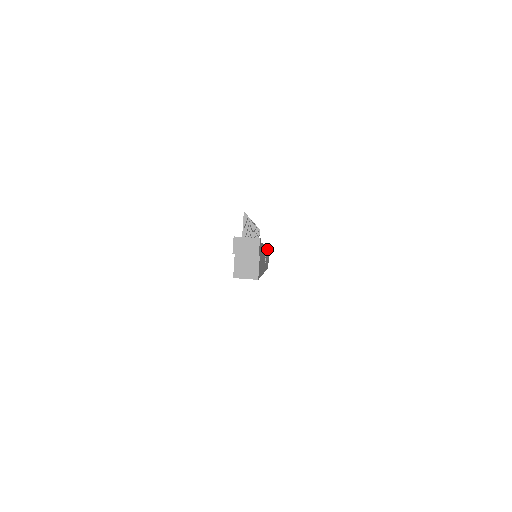
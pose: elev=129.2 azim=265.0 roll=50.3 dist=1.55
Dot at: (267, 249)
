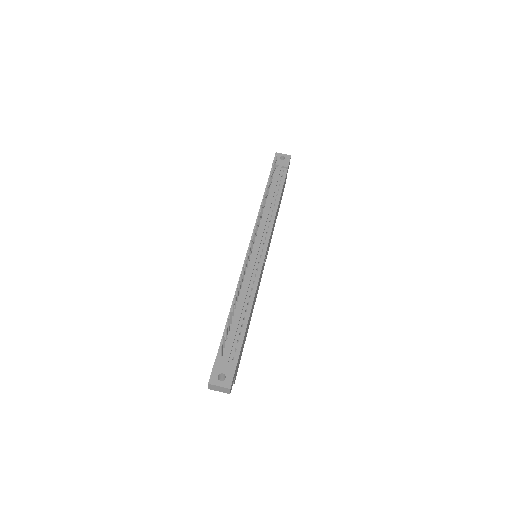
Dot at: (274, 220)
